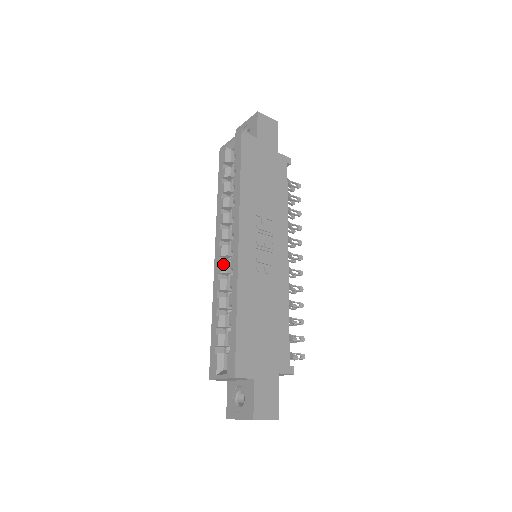
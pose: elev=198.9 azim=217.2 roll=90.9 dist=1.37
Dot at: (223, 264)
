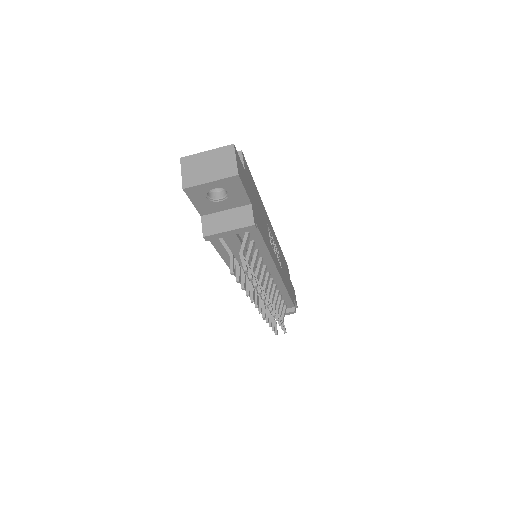
Dot at: occluded
